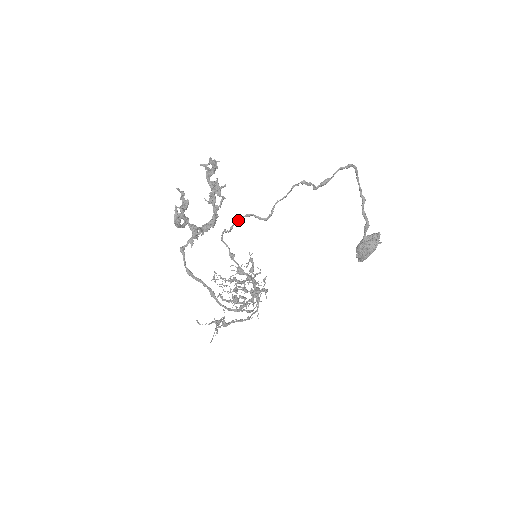
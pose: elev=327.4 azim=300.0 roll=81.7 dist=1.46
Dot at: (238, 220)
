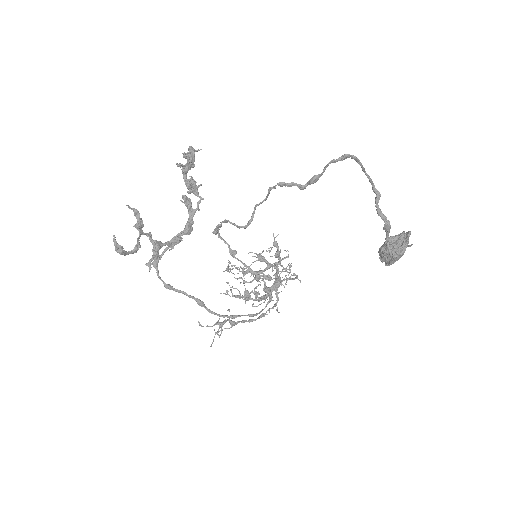
Dot at: (219, 225)
